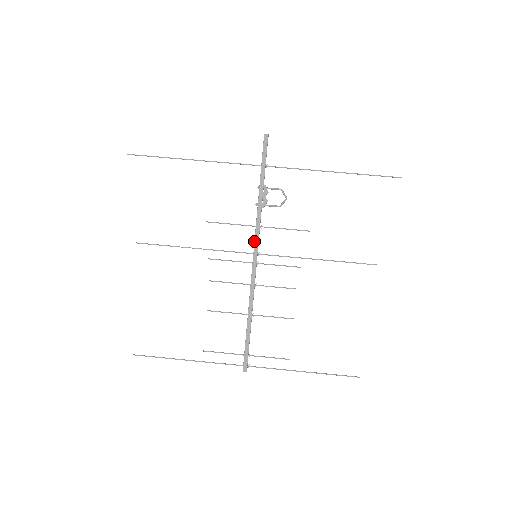
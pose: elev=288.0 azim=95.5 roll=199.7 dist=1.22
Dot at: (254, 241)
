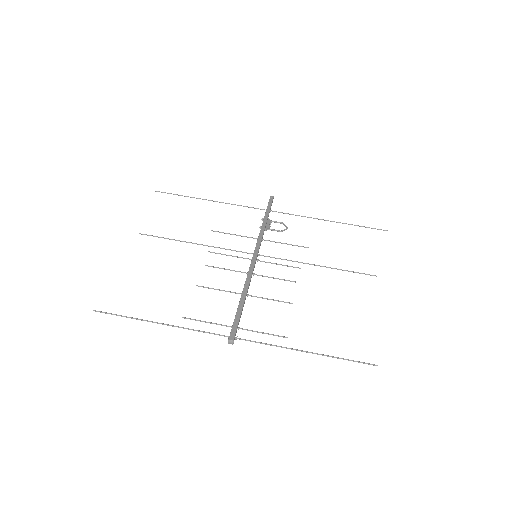
Dot at: occluded
